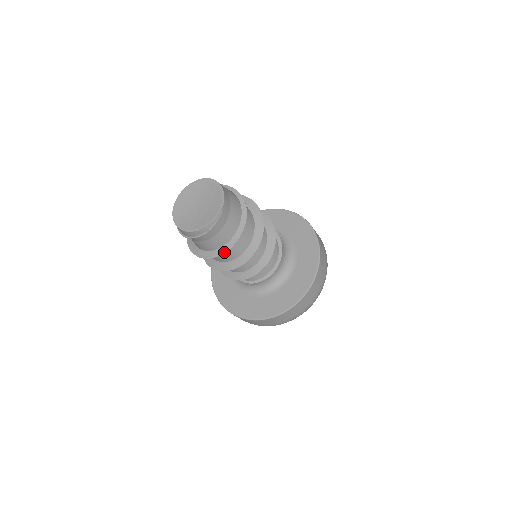
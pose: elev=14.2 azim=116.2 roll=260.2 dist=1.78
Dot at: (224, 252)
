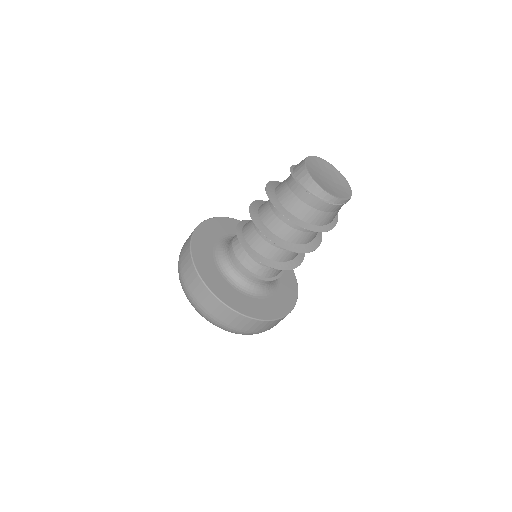
Dot at: (320, 231)
